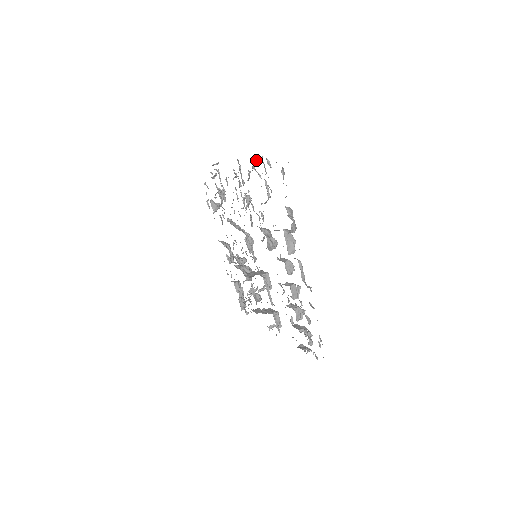
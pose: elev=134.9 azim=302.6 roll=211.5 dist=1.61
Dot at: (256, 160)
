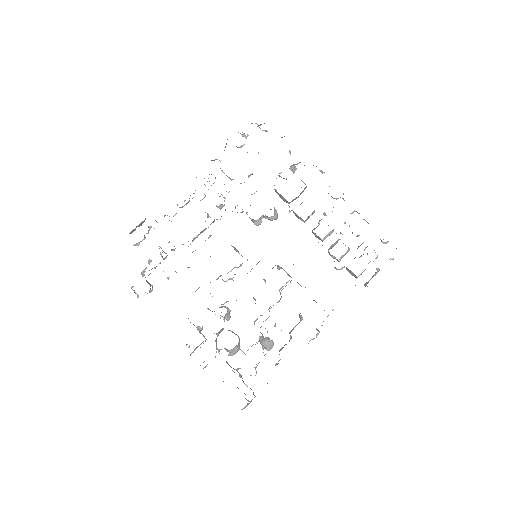
Dot at: (226, 144)
